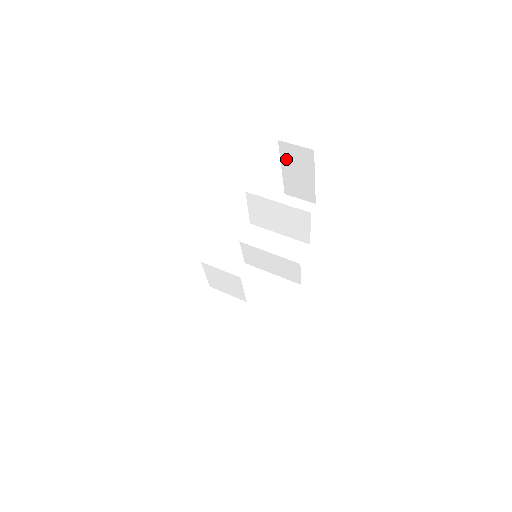
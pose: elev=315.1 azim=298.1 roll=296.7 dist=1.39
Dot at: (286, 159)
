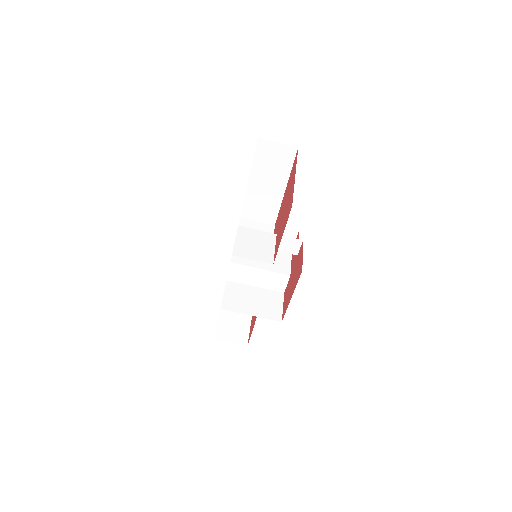
Dot at: occluded
